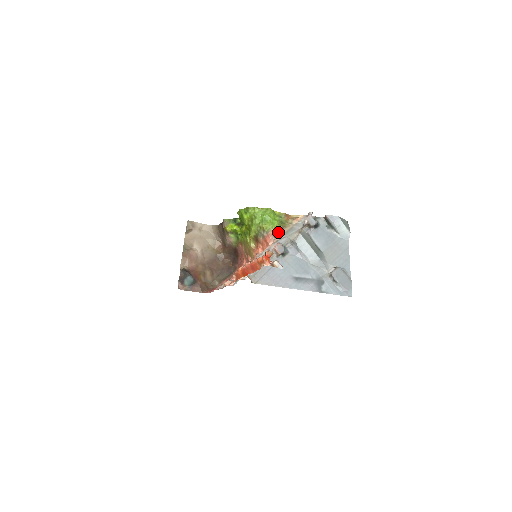
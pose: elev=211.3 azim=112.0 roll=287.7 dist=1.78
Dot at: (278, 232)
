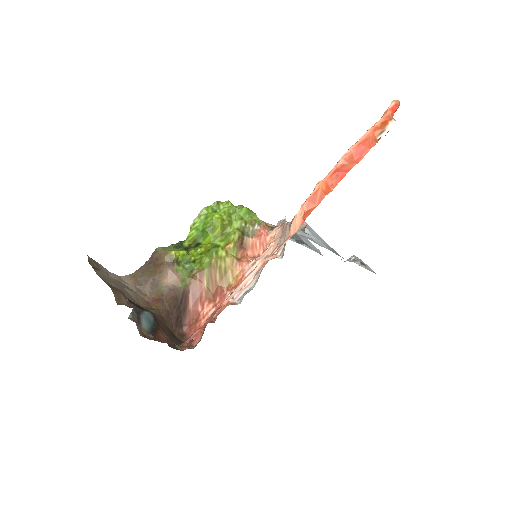
Dot at: (271, 224)
